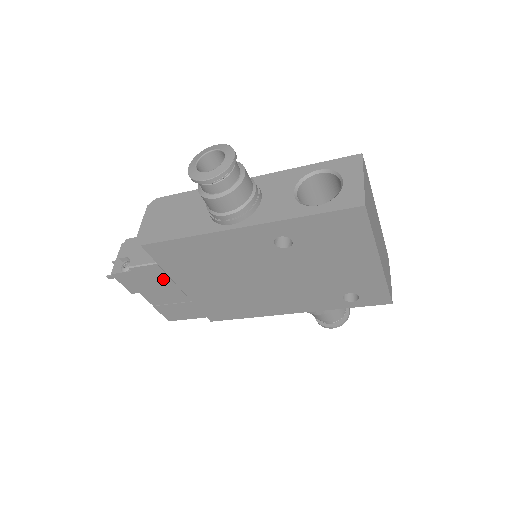
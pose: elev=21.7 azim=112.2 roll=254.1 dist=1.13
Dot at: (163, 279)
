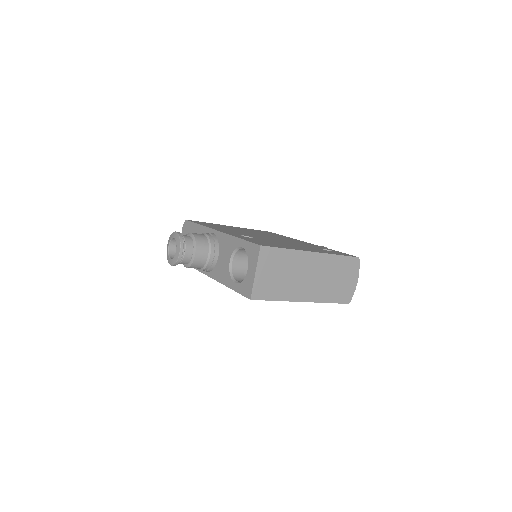
Dot at: occluded
